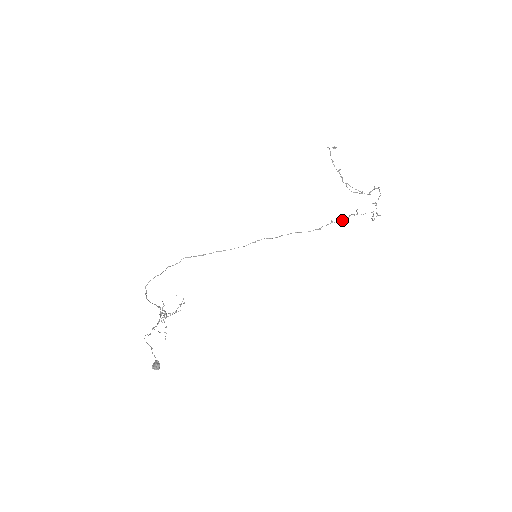
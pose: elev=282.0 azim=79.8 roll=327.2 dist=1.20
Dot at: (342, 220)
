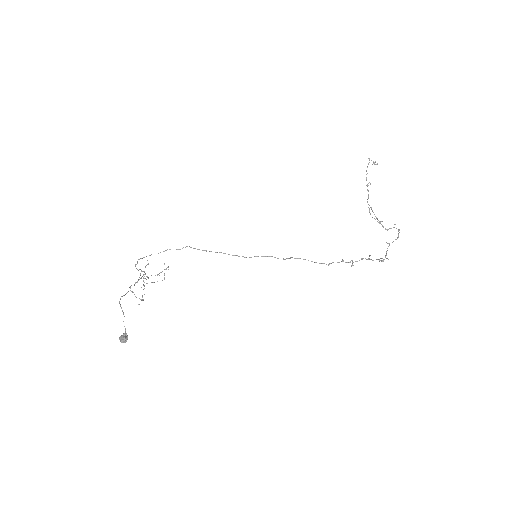
Dot at: (353, 262)
